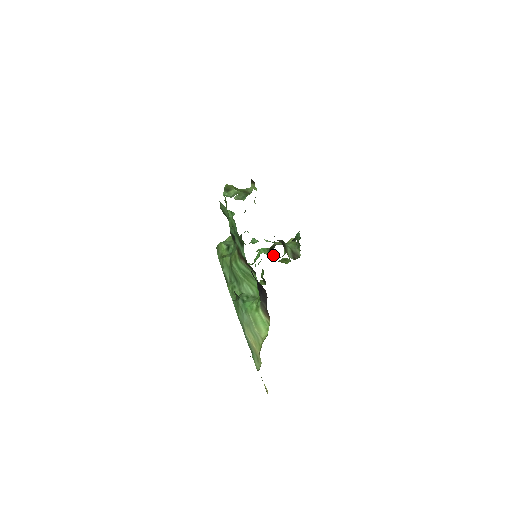
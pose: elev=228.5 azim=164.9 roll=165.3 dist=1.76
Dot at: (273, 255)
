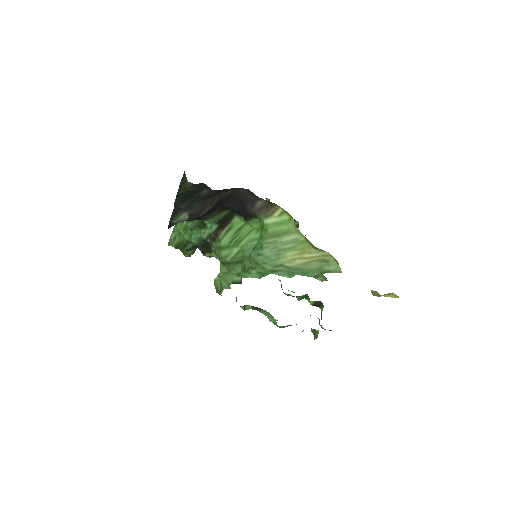
Dot at: occluded
